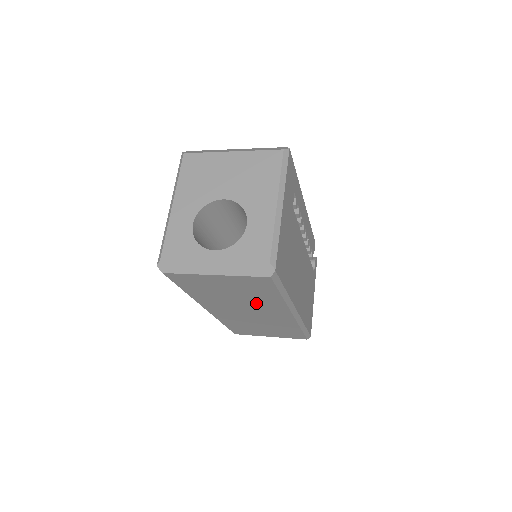
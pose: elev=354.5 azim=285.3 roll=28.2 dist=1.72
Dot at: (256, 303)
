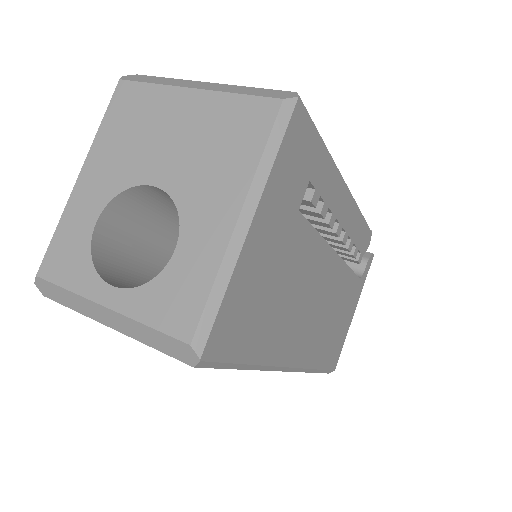
Dot at: occluded
